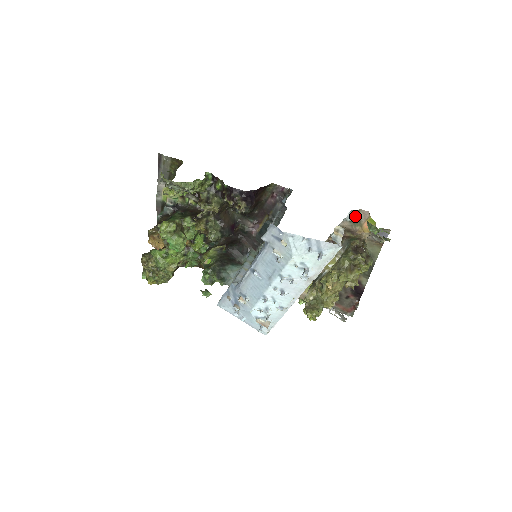
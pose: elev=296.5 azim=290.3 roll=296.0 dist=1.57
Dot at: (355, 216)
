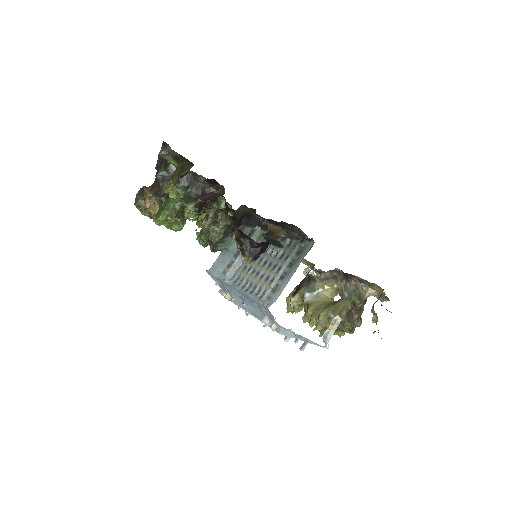
Dot at: (369, 282)
